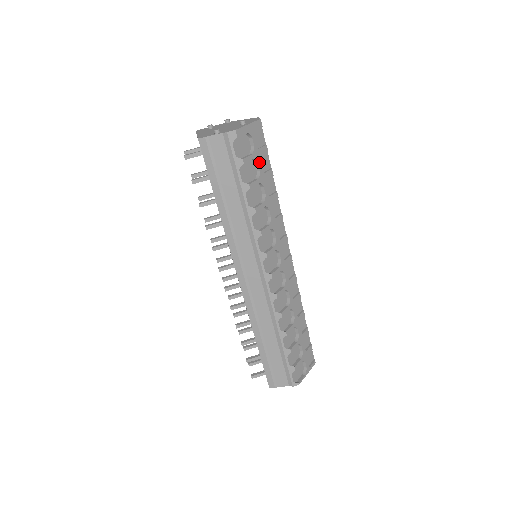
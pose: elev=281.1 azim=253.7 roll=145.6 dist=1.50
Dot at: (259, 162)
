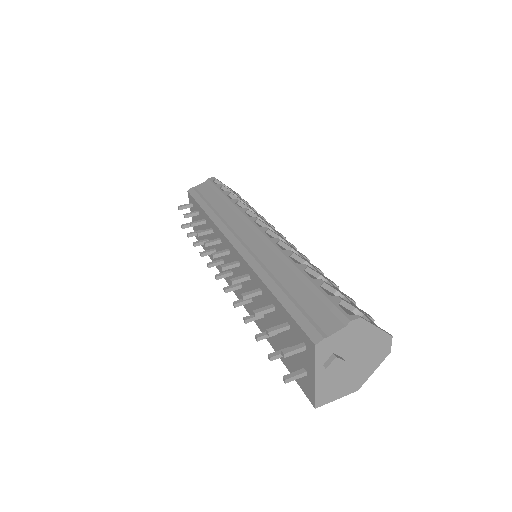
Dot at: (239, 198)
